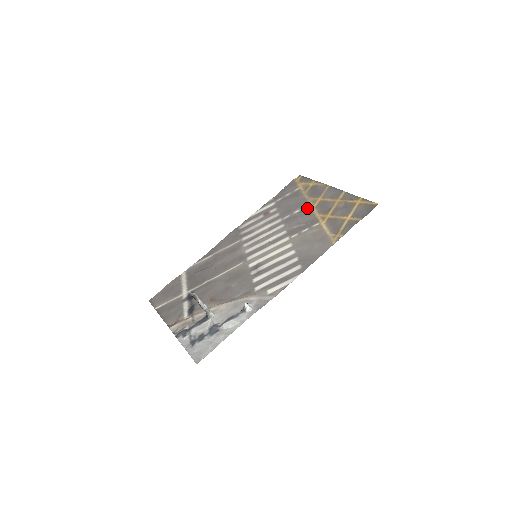
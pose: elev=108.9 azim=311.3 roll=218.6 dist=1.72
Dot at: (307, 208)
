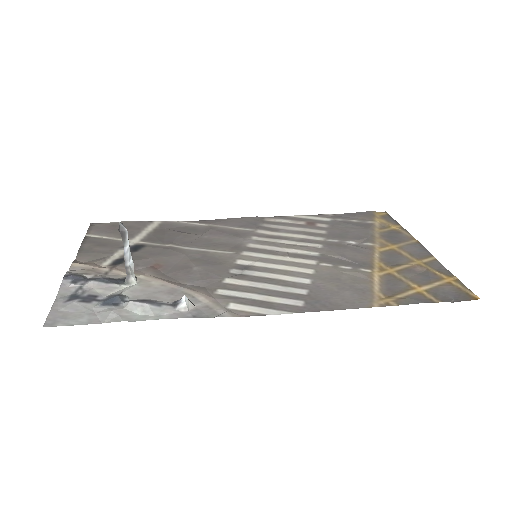
Dot at: (368, 246)
